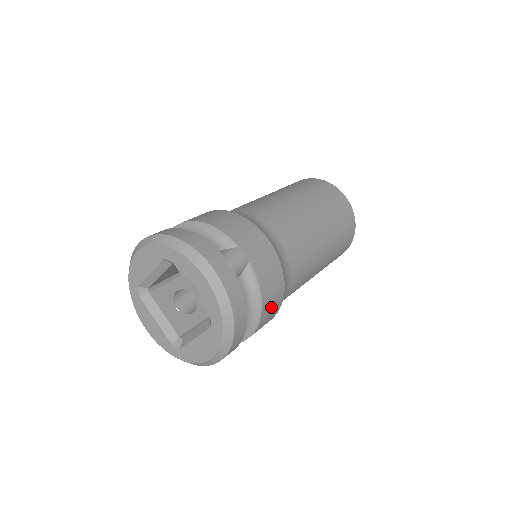
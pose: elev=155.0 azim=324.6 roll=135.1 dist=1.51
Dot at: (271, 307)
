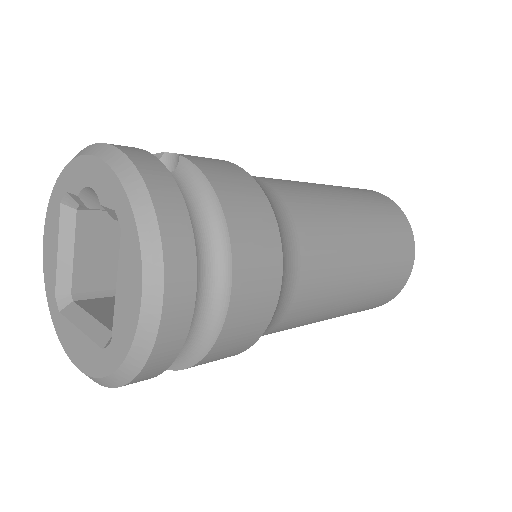
Dot at: (249, 219)
